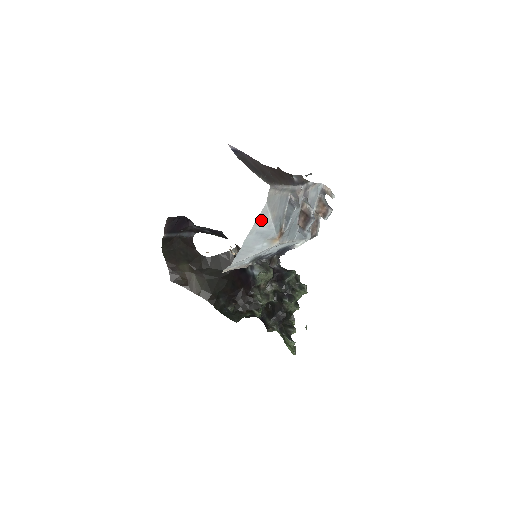
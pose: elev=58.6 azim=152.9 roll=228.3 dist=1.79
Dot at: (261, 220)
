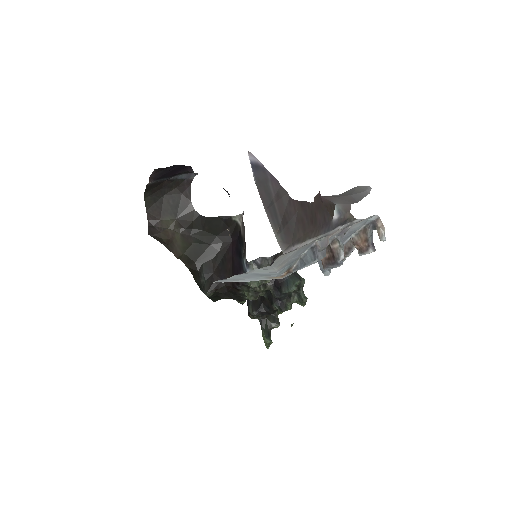
Dot at: (260, 269)
